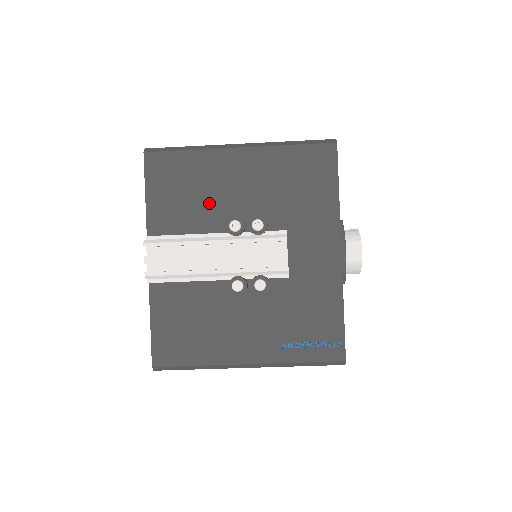
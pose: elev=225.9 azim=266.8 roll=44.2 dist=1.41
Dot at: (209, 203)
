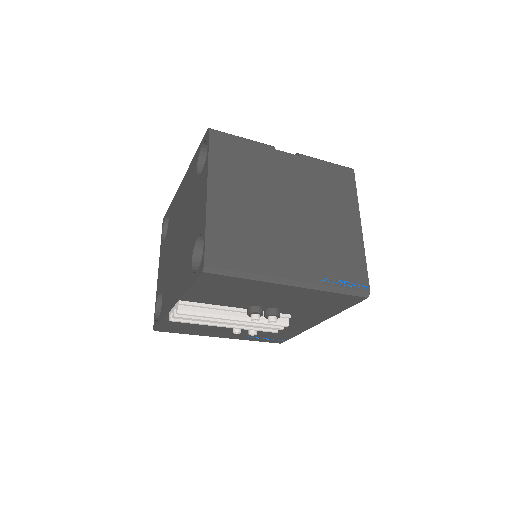
Dot at: (243, 299)
